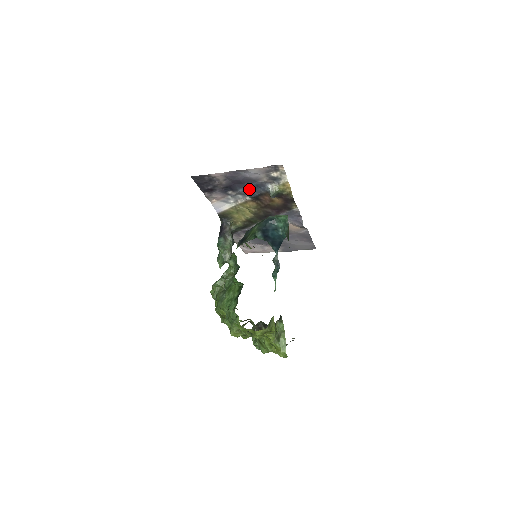
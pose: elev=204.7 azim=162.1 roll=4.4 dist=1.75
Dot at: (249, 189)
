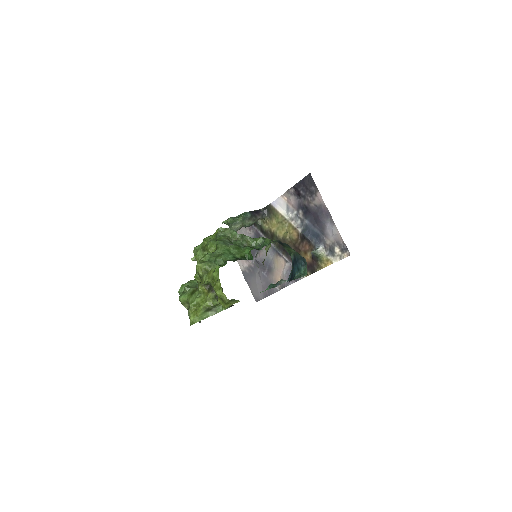
Dot at: (312, 229)
